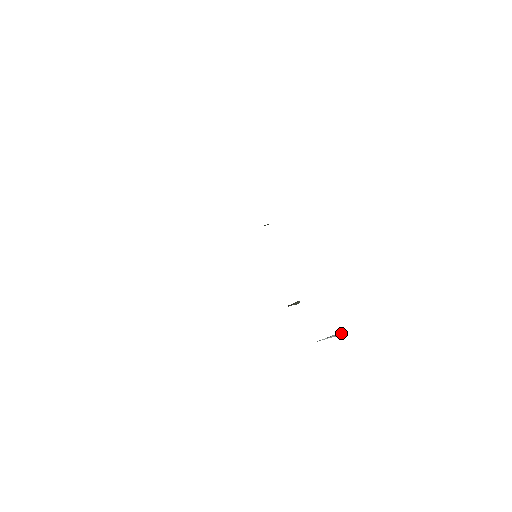
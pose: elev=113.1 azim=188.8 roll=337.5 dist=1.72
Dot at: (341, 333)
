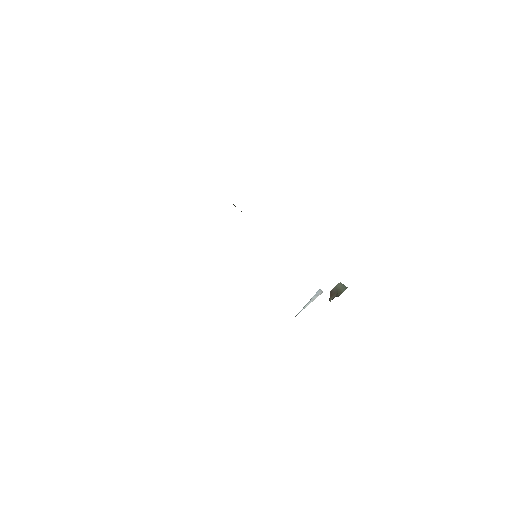
Dot at: (321, 290)
